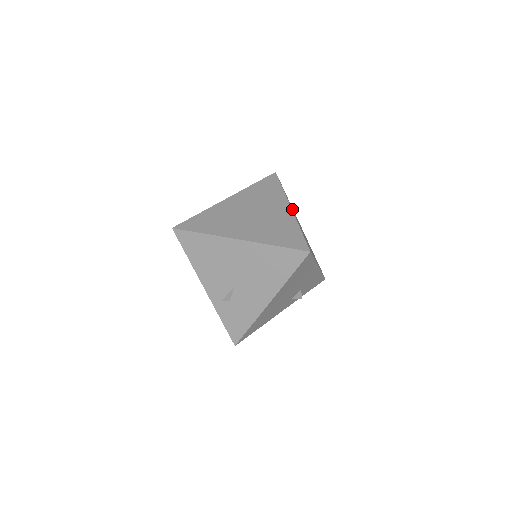
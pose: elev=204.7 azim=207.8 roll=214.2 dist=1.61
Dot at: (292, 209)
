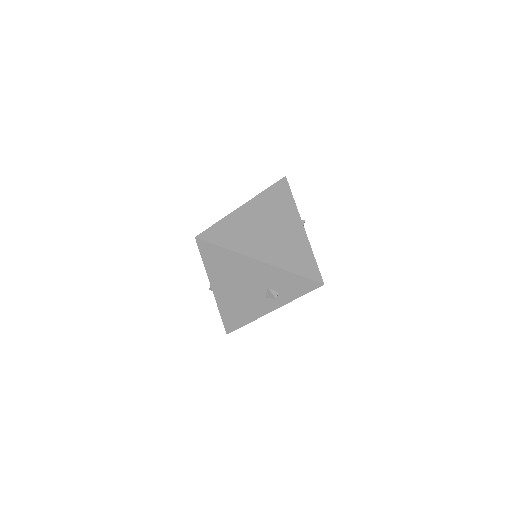
Dot at: (261, 207)
